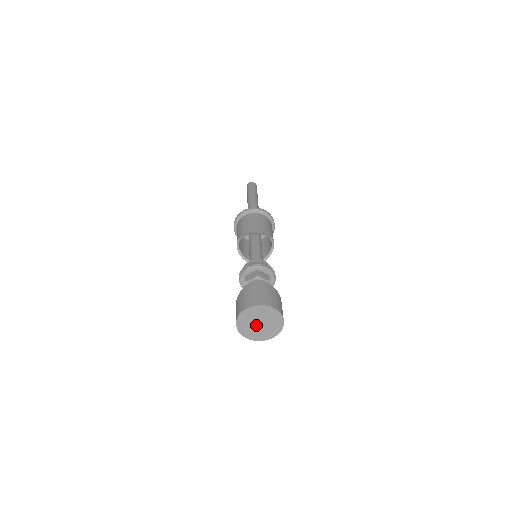
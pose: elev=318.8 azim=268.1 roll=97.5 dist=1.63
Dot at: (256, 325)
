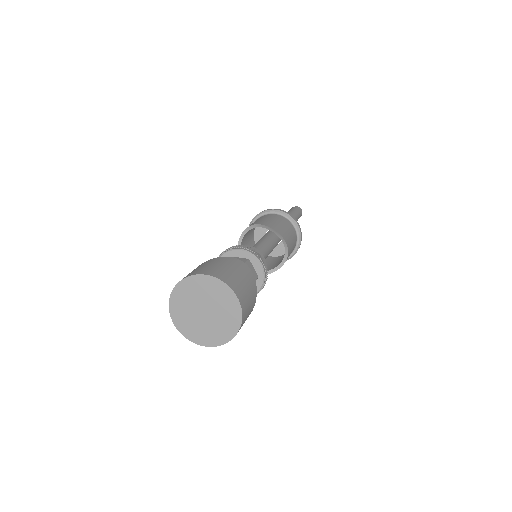
Dot at: (198, 310)
